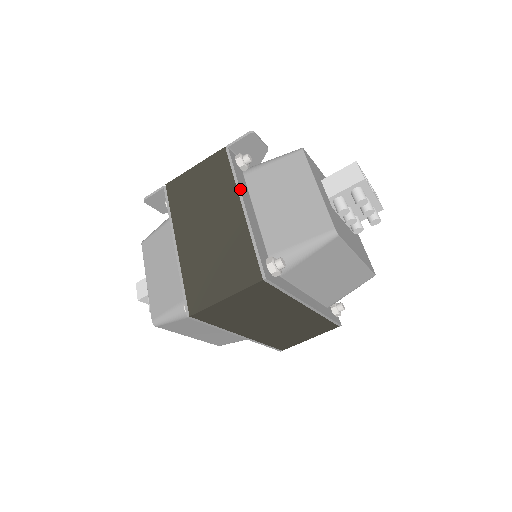
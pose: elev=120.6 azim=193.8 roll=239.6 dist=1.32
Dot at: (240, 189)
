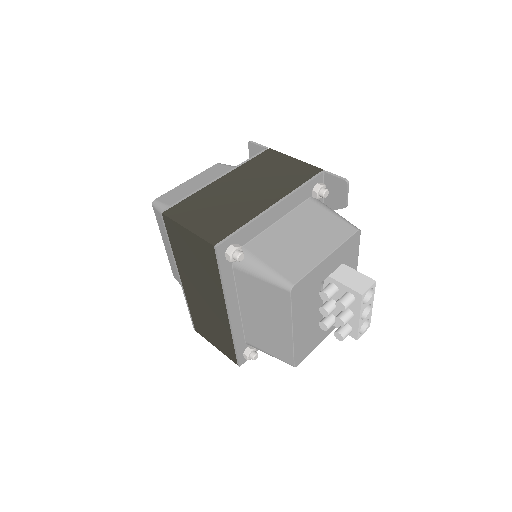
Dot at: (289, 196)
